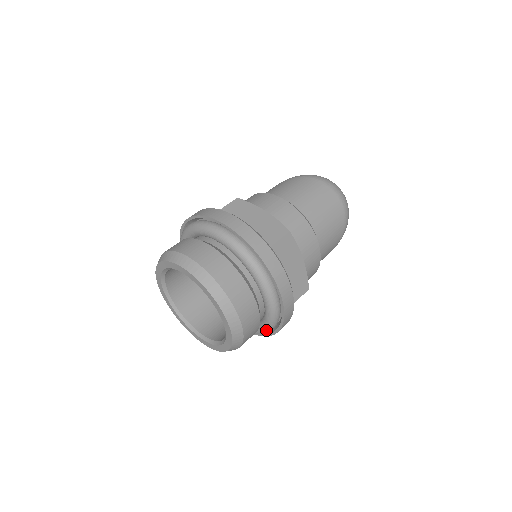
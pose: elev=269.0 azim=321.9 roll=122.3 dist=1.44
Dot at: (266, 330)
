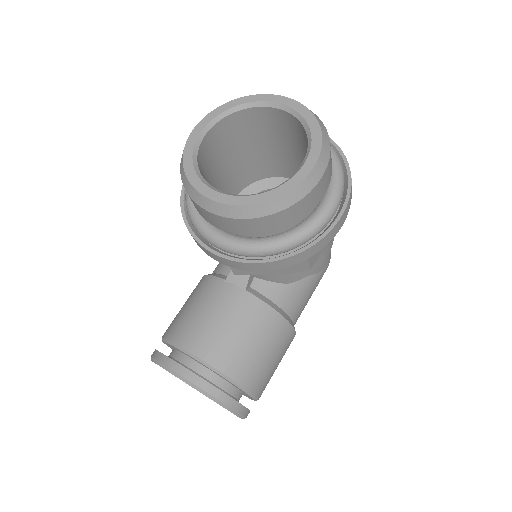
Dot at: (335, 196)
